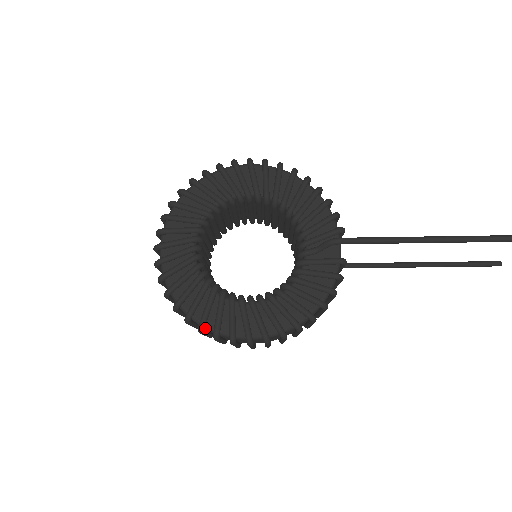
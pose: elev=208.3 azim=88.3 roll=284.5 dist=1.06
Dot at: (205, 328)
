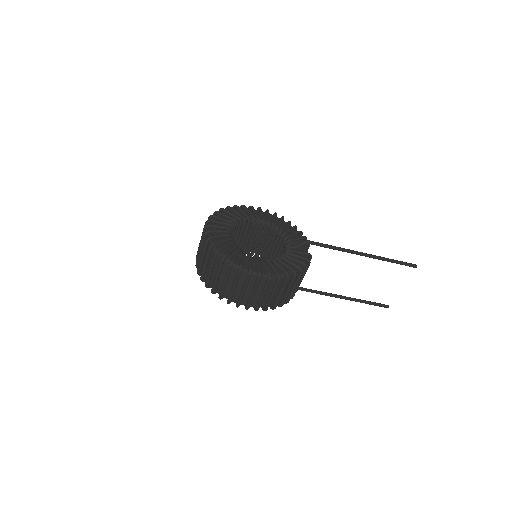
Dot at: (233, 265)
